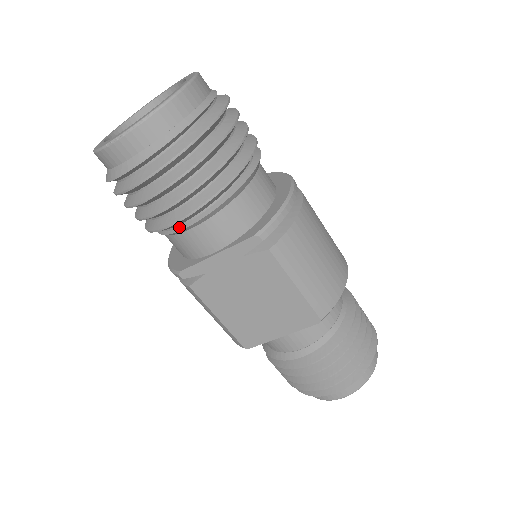
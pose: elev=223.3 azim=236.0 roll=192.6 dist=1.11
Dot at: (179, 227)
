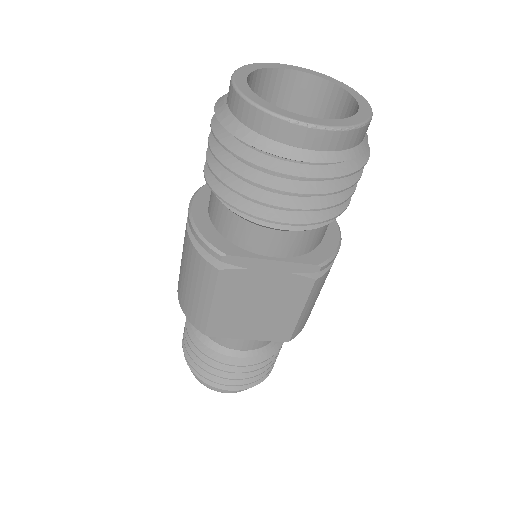
Dot at: (267, 222)
